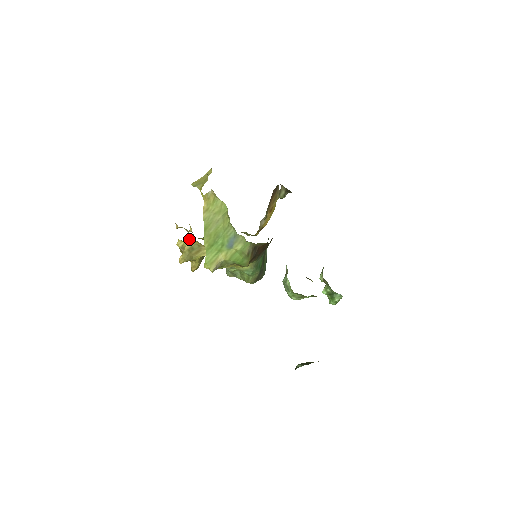
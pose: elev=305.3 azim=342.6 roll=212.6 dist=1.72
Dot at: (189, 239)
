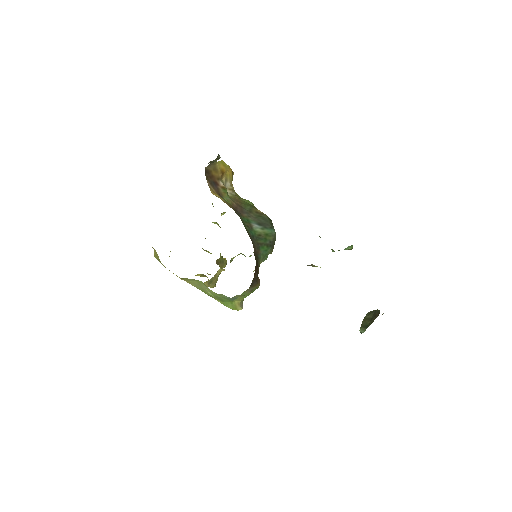
Dot at: occluded
